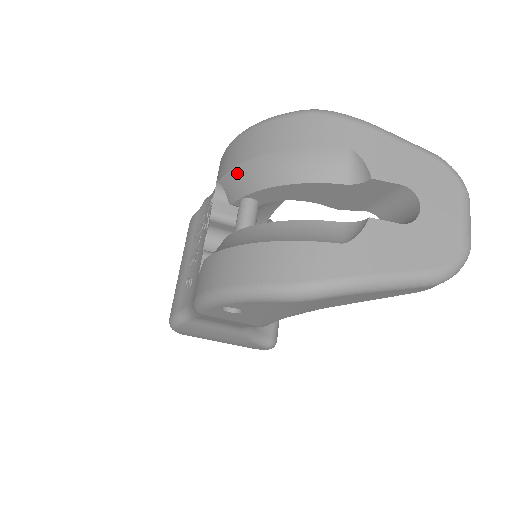
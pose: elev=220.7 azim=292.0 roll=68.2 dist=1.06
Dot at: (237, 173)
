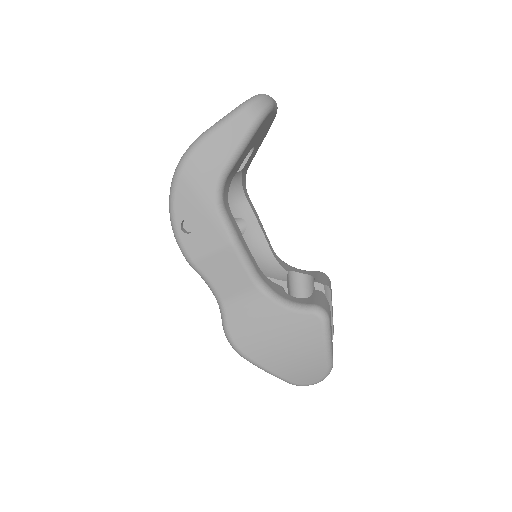
Dot at: occluded
